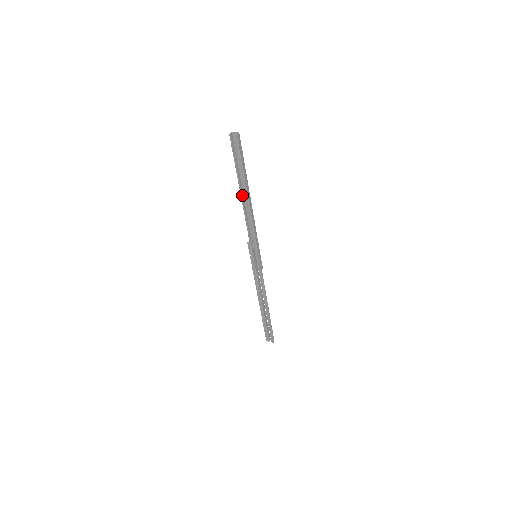
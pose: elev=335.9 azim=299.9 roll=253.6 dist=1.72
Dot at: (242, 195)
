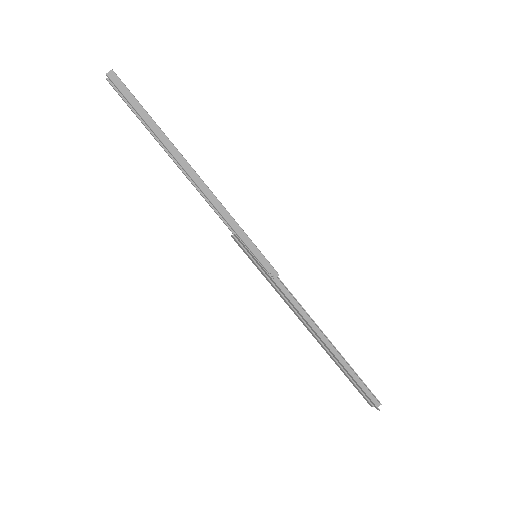
Dot at: occluded
